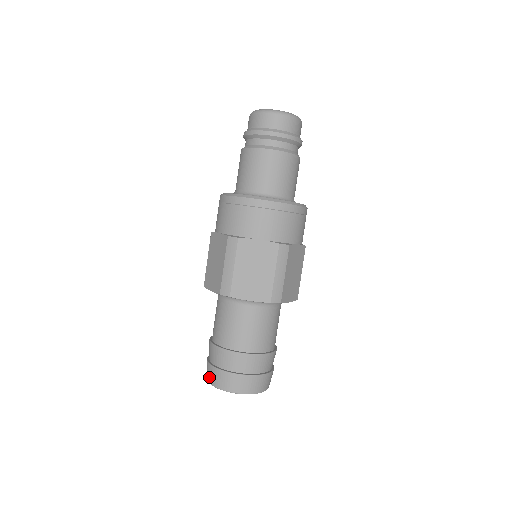
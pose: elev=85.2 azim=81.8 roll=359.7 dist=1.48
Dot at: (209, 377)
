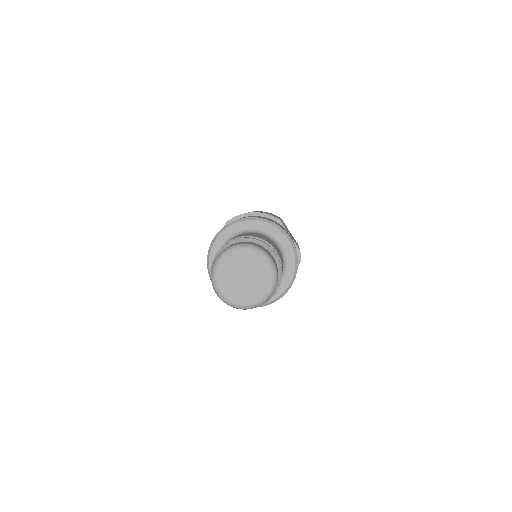
Dot at: occluded
